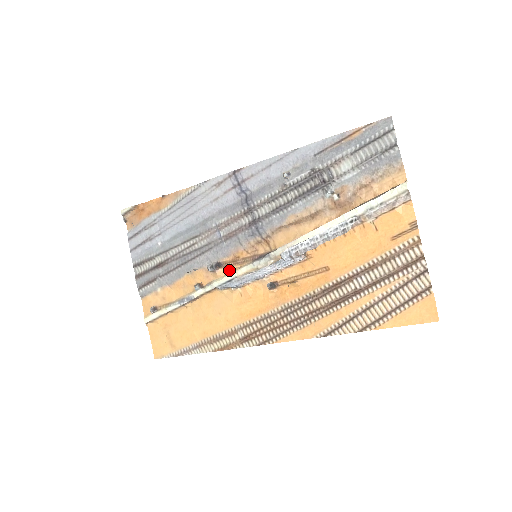
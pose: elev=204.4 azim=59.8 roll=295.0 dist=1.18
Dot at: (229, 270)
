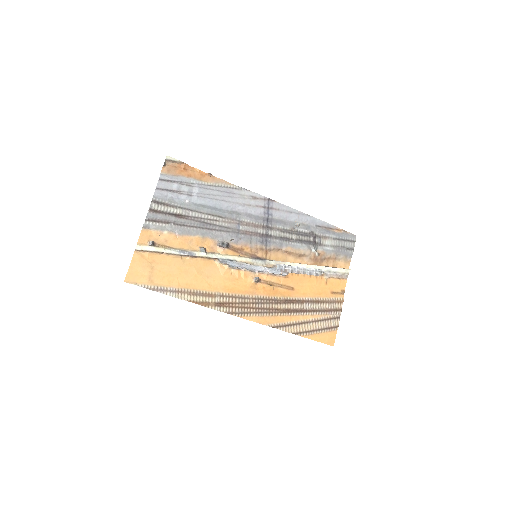
Dot at: (232, 253)
